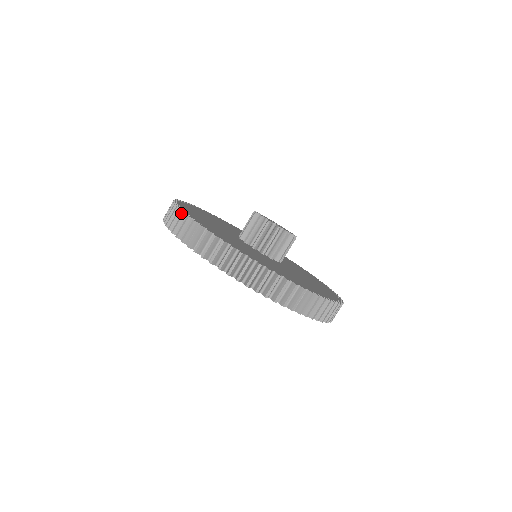
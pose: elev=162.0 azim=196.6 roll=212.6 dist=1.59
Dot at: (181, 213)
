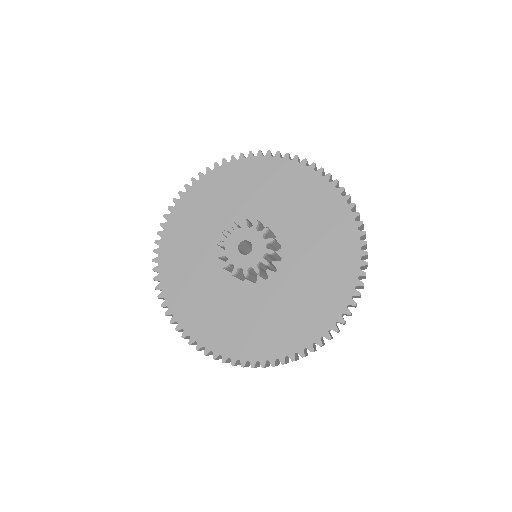
Dot at: (165, 307)
